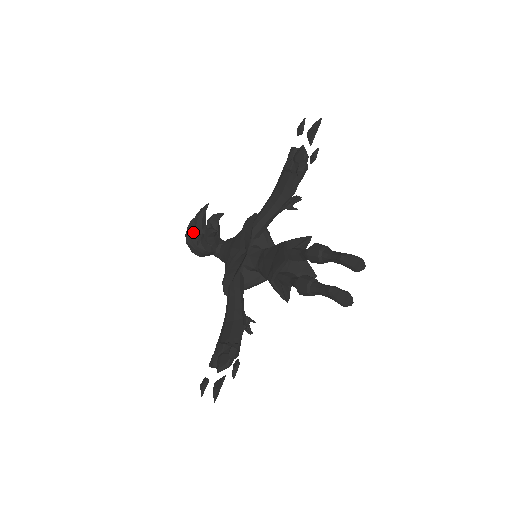
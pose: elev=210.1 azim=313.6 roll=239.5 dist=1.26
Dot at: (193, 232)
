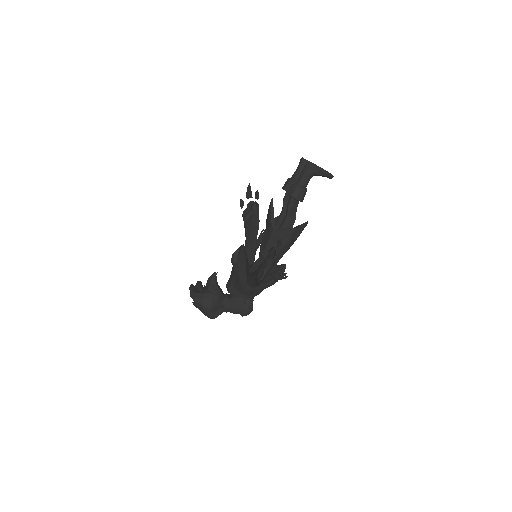
Dot at: (196, 291)
